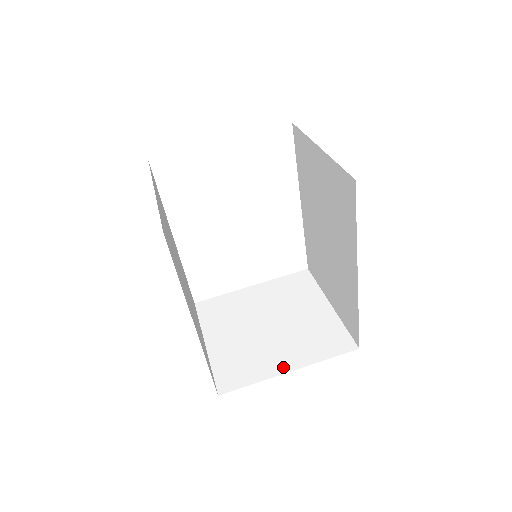
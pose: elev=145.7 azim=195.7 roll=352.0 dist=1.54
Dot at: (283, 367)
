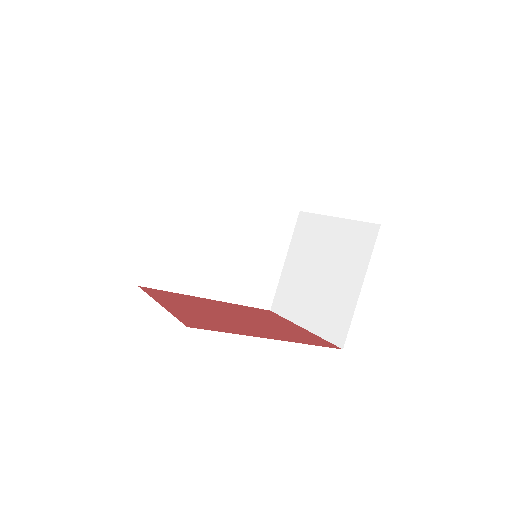
Dot at: (302, 320)
